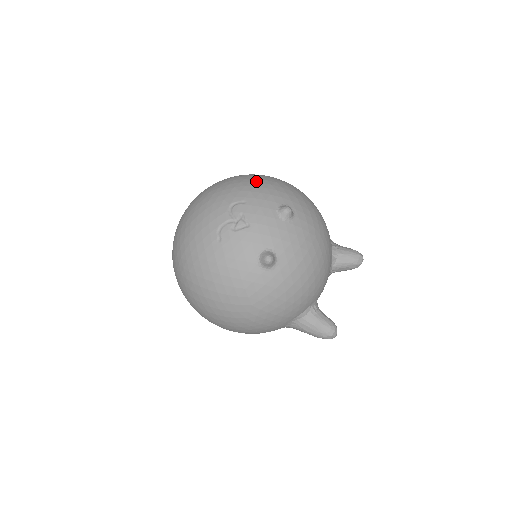
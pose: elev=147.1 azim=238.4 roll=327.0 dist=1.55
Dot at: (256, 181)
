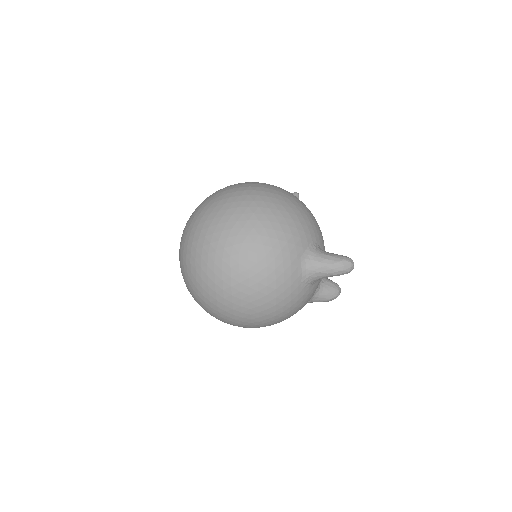
Dot at: occluded
